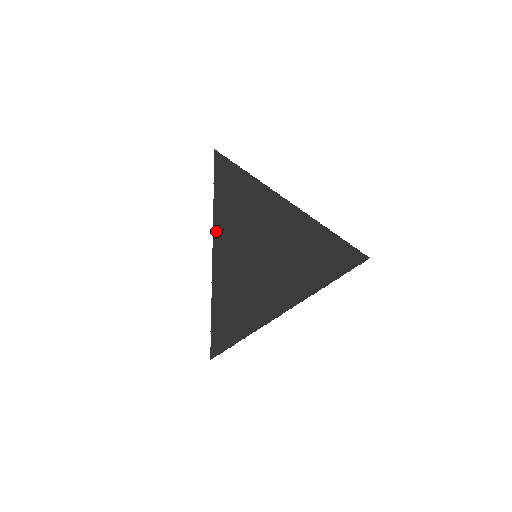
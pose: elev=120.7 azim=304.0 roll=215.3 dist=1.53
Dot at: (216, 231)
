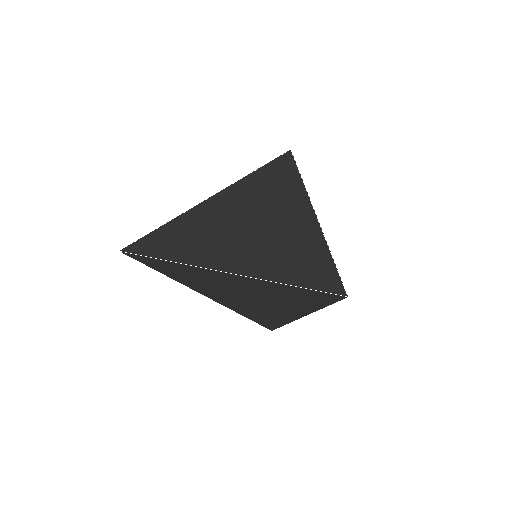
Dot at: (233, 186)
